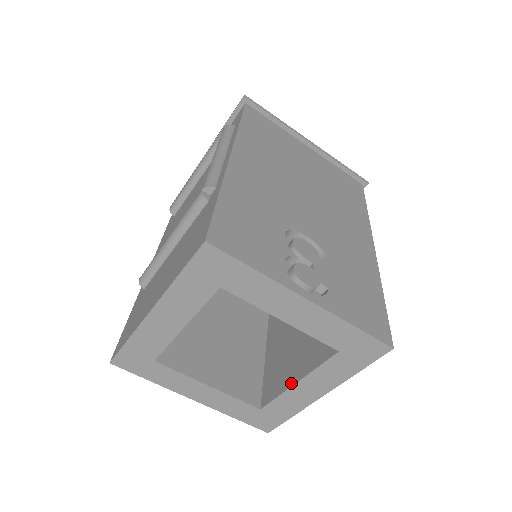
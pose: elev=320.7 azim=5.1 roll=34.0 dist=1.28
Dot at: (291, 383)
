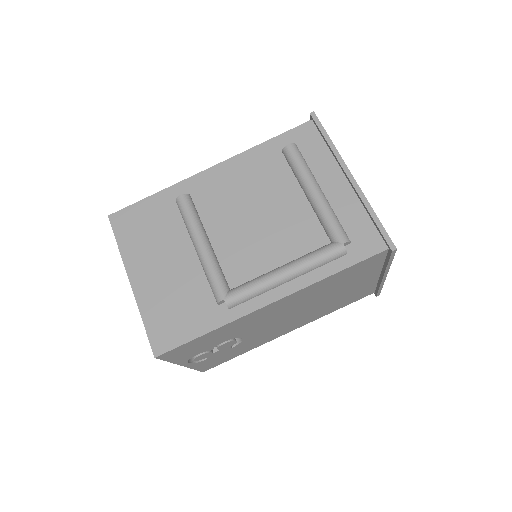
Dot at: occluded
